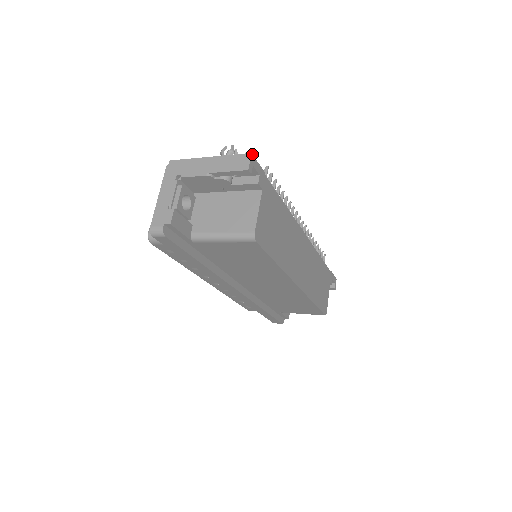
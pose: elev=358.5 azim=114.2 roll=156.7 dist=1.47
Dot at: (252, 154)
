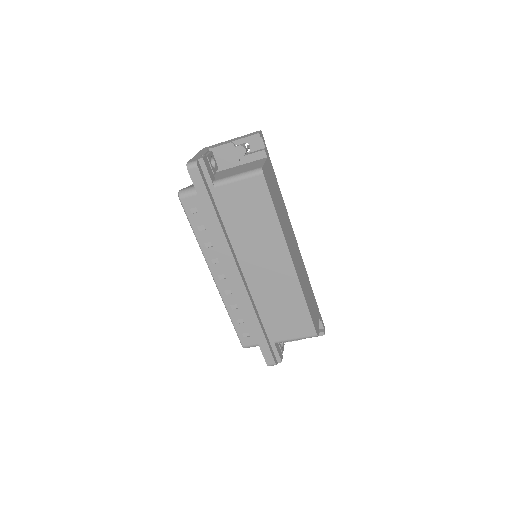
Dot at: (261, 131)
